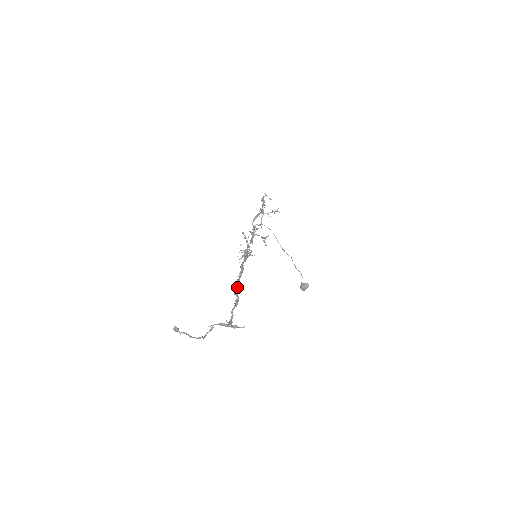
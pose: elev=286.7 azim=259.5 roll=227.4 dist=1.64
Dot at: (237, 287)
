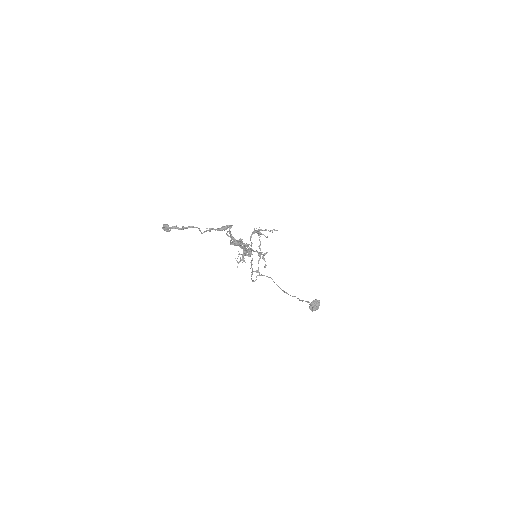
Dot at: (237, 240)
